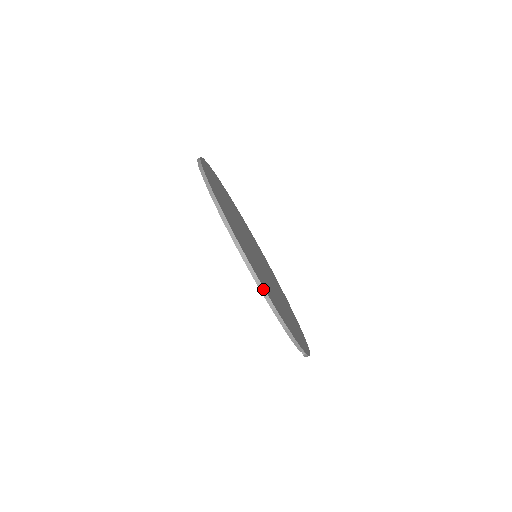
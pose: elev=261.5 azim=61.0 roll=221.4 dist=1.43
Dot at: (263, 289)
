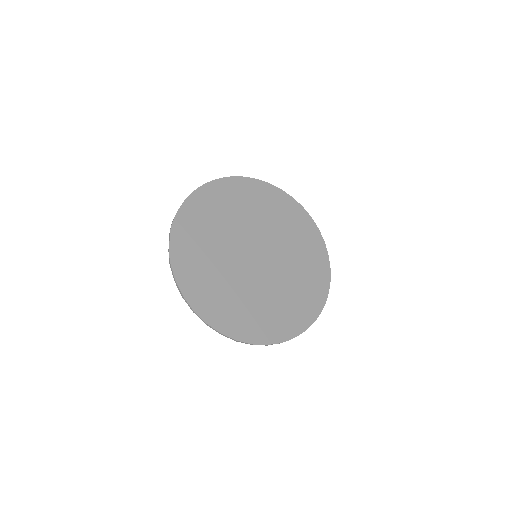
Dot at: (207, 324)
